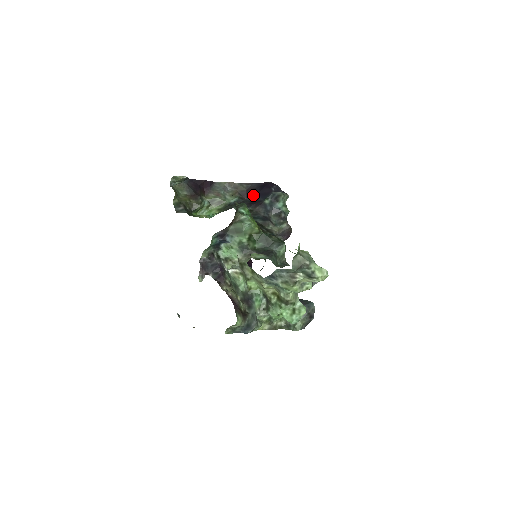
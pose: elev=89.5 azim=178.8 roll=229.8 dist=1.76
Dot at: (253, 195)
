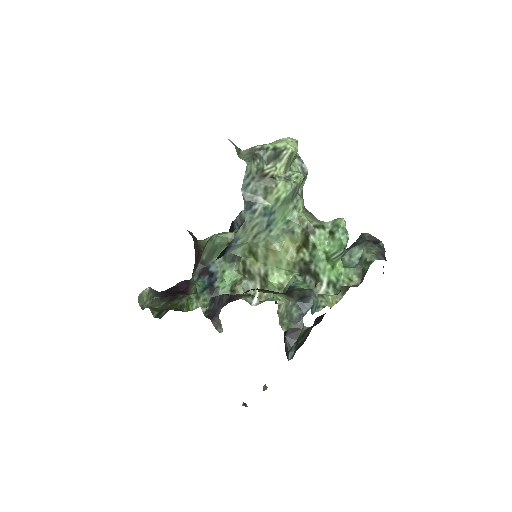
Dot at: occluded
